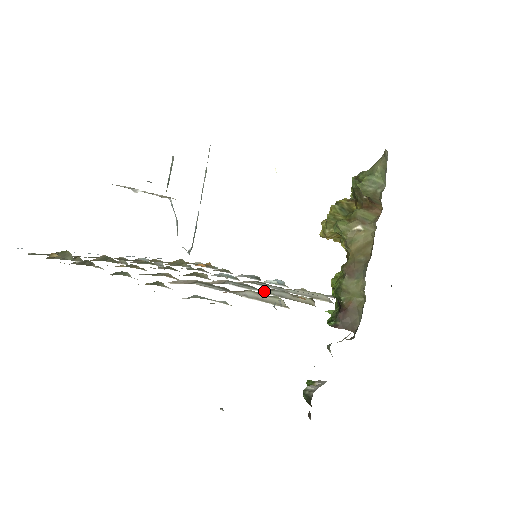
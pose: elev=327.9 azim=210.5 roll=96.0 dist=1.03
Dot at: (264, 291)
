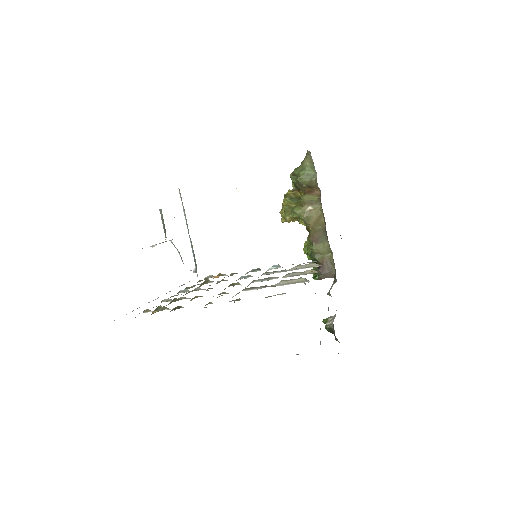
Dot at: (282, 277)
